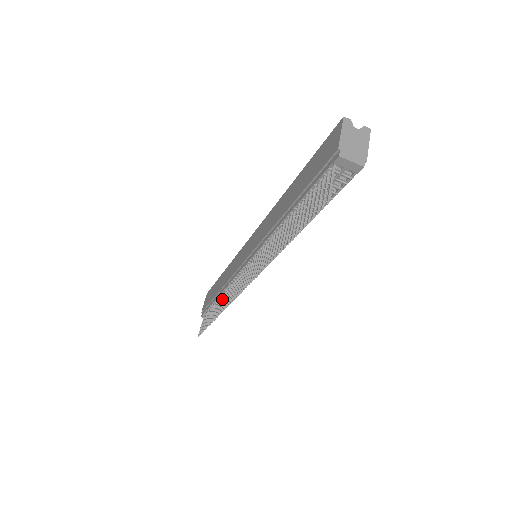
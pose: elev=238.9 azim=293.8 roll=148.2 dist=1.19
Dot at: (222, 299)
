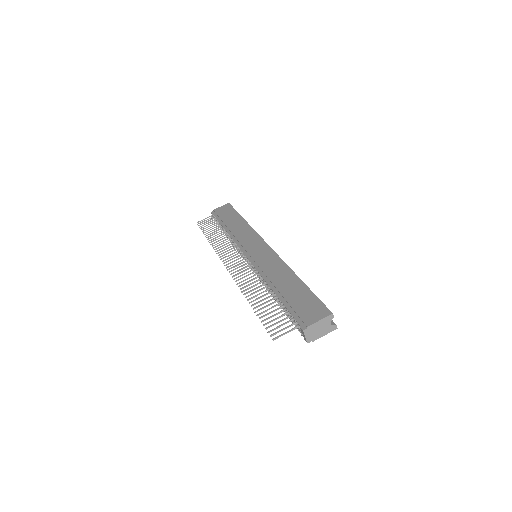
Dot at: (223, 238)
